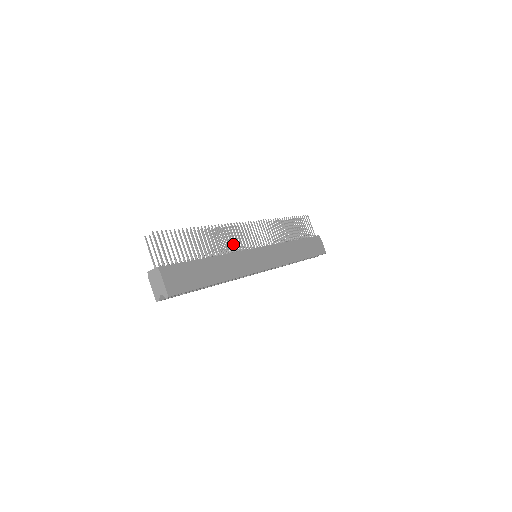
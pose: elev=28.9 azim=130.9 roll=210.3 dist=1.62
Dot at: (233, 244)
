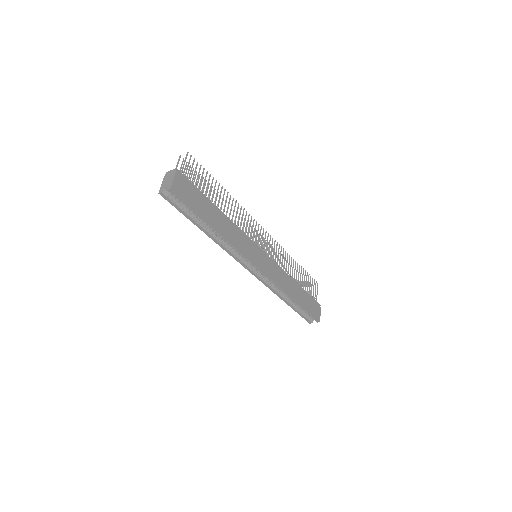
Dot at: occluded
